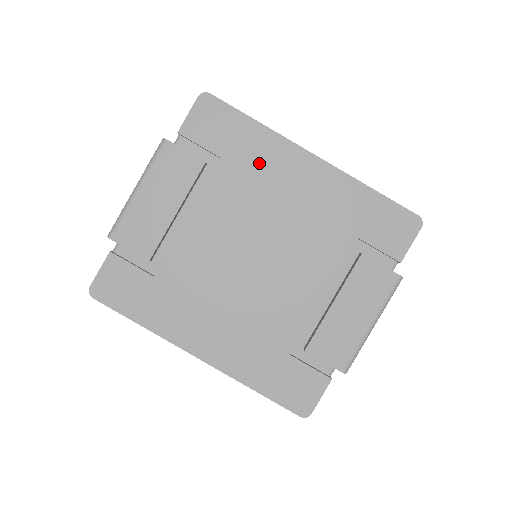
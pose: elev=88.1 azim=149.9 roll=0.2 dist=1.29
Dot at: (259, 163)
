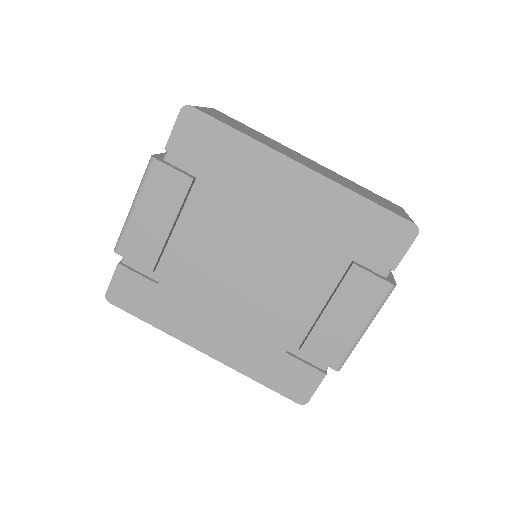
Dot at: (246, 176)
